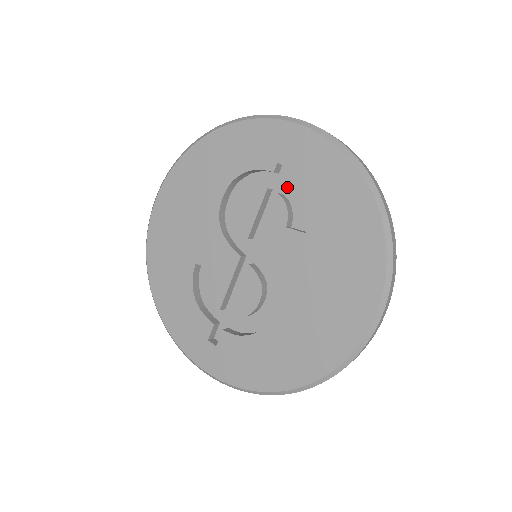
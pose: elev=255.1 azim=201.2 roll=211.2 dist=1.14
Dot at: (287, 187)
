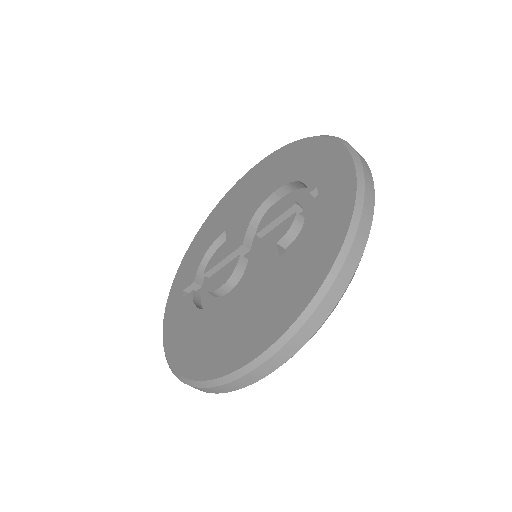
Dot at: occluded
